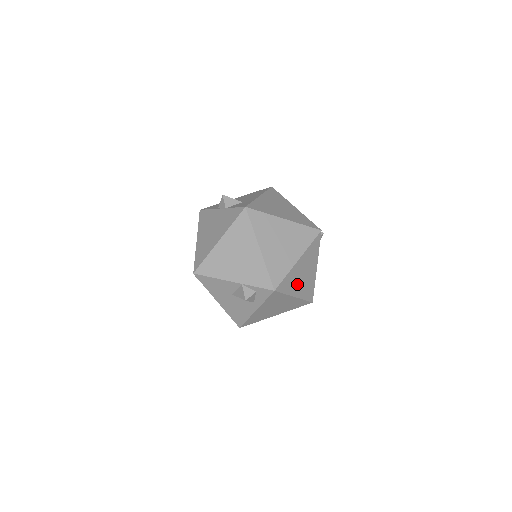
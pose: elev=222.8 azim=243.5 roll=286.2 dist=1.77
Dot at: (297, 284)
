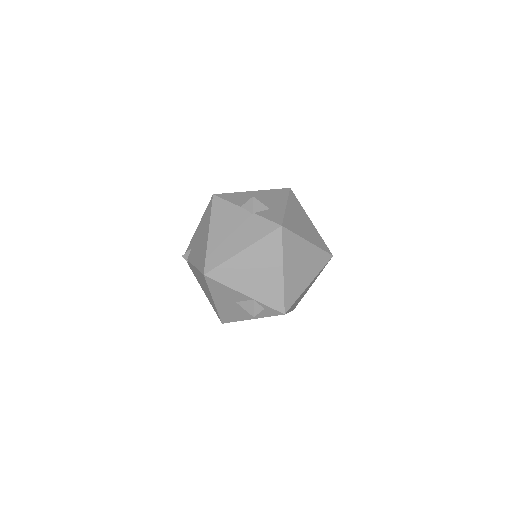
Dot at: occluded
